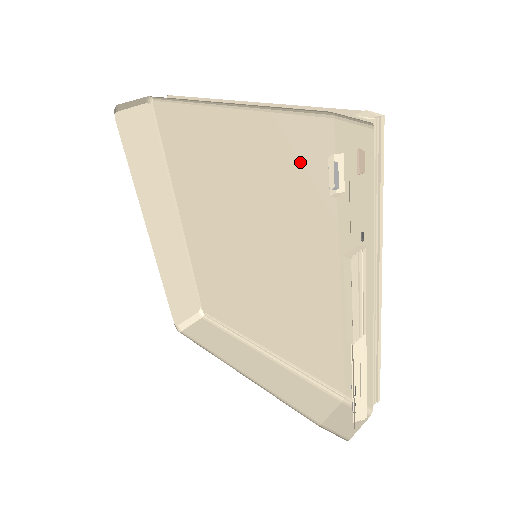
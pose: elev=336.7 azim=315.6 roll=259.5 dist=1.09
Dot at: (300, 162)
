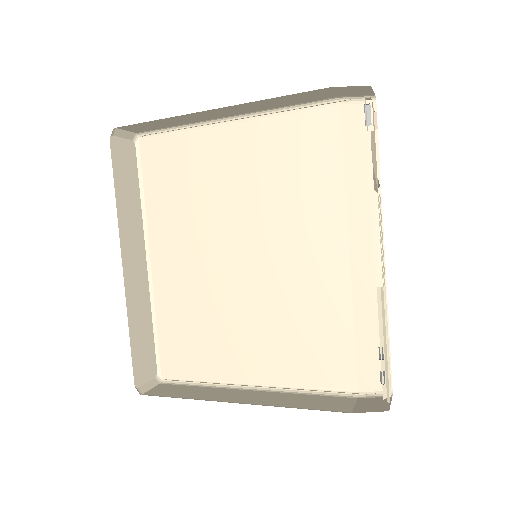
Dot at: (308, 149)
